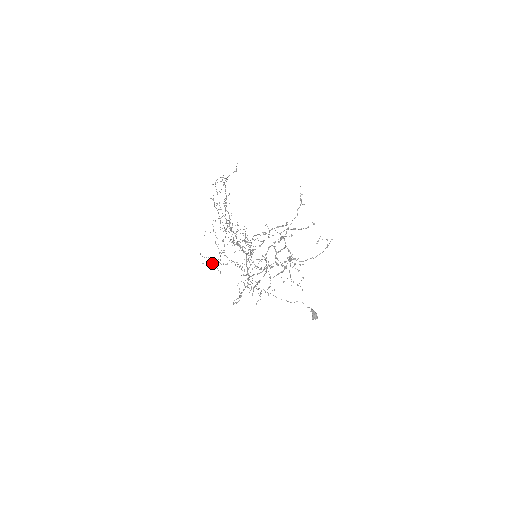
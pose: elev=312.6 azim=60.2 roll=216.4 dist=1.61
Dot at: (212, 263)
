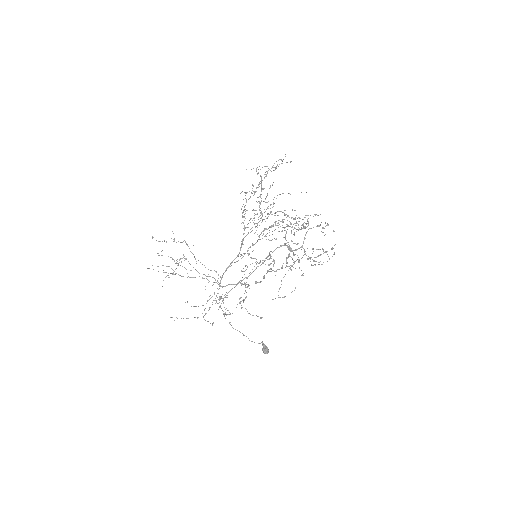
Dot at: occluded
